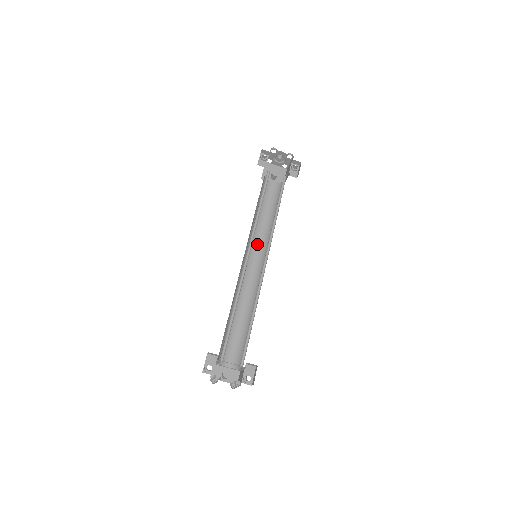
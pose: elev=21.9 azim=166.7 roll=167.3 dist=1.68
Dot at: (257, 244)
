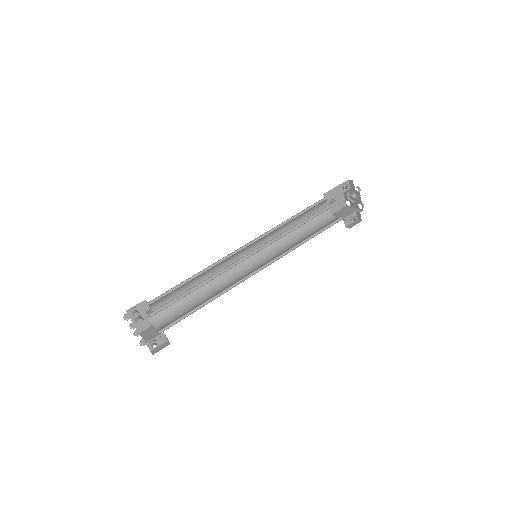
Dot at: occluded
